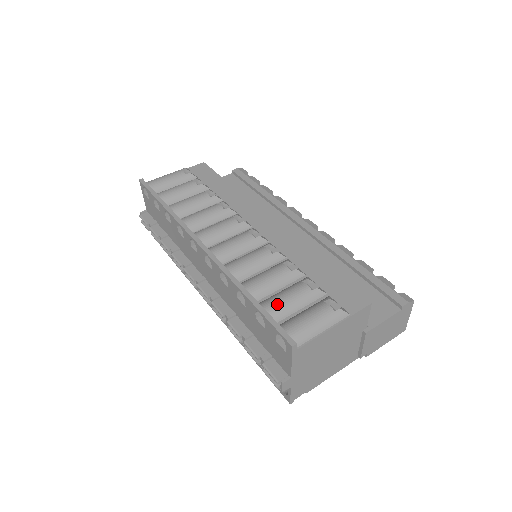
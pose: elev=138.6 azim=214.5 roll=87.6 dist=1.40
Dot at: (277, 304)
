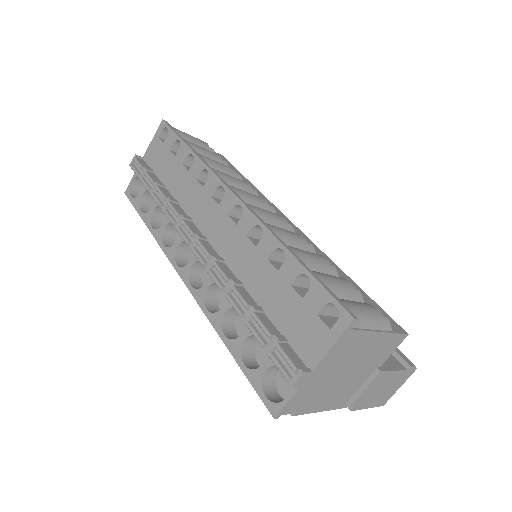
Dot at: (327, 278)
